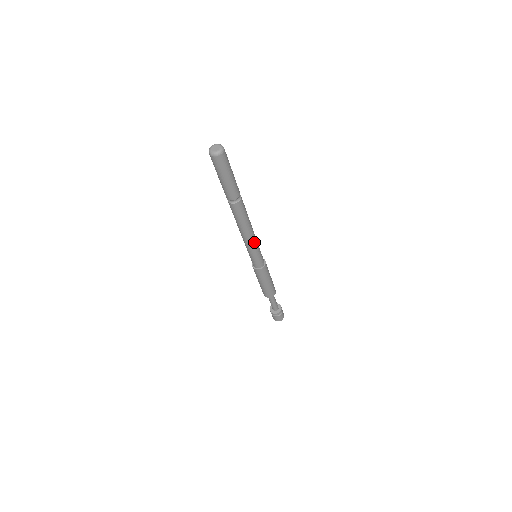
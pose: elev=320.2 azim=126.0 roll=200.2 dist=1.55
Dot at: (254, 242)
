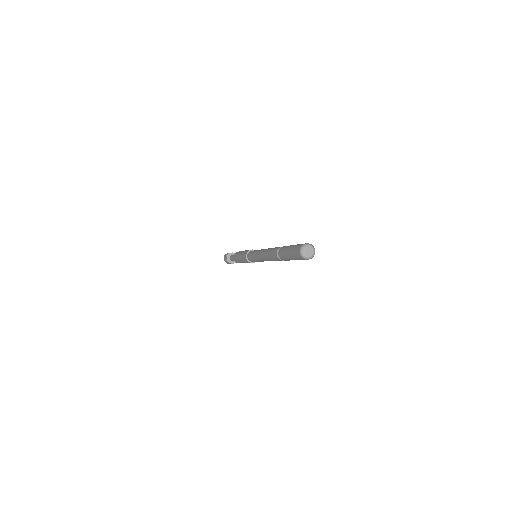
Dot at: (263, 261)
